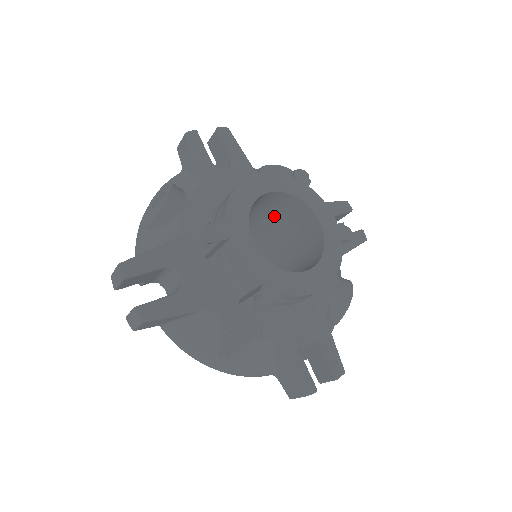
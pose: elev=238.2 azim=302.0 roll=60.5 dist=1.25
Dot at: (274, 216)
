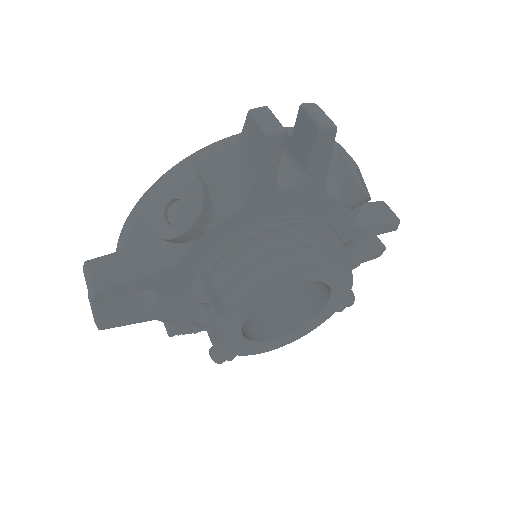
Dot at: occluded
